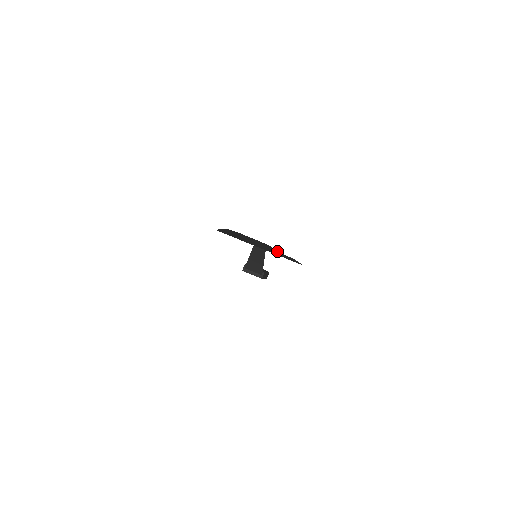
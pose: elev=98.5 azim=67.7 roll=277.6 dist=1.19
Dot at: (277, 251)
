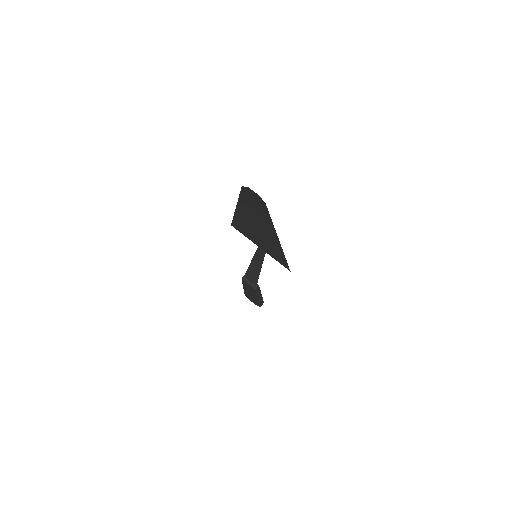
Dot at: (271, 227)
